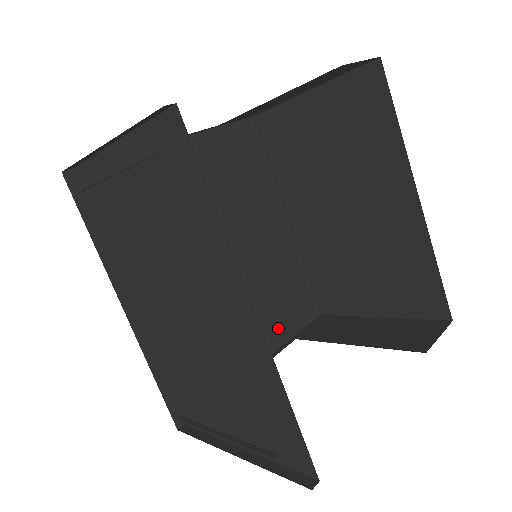
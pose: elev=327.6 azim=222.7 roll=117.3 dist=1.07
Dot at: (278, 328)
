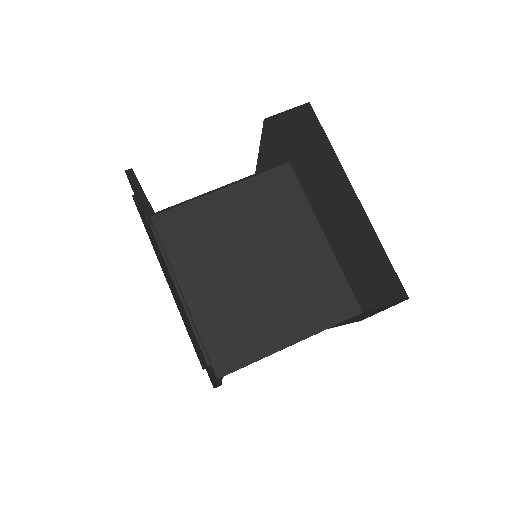
Dot at: (312, 319)
